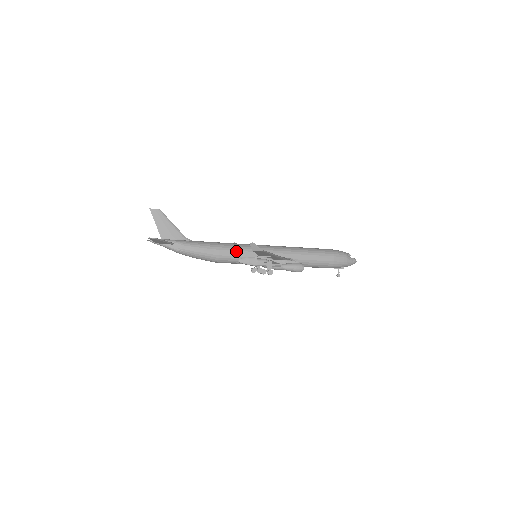
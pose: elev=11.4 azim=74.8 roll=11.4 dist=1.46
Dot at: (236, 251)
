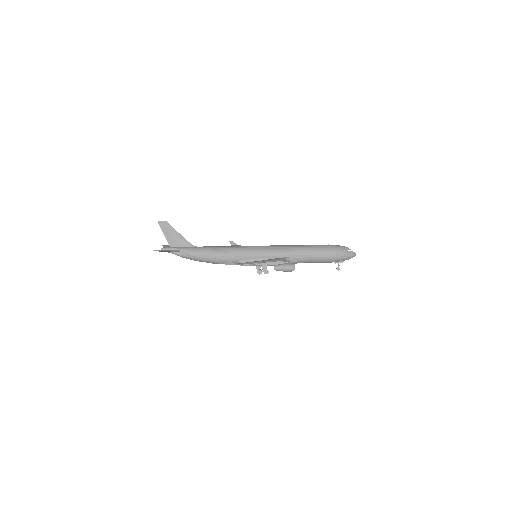
Dot at: (235, 254)
